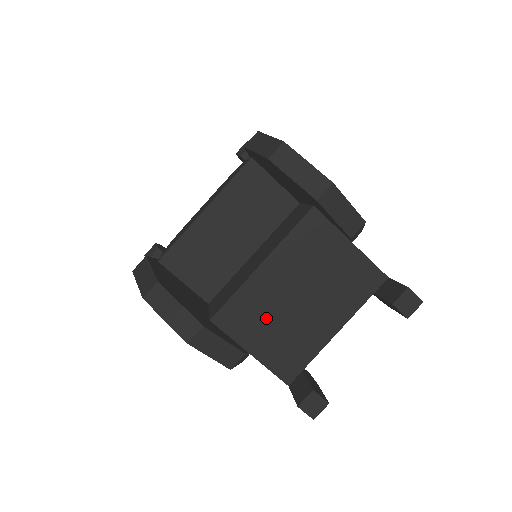
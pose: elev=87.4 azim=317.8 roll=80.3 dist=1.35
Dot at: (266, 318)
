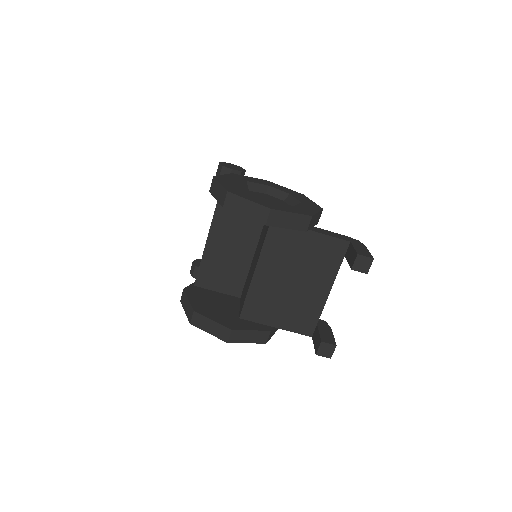
Dot at: (275, 302)
